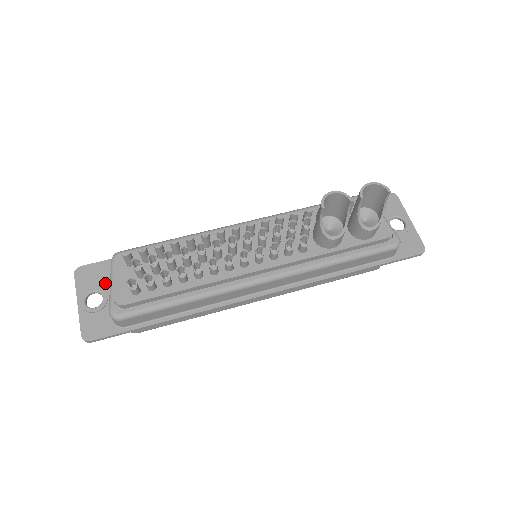
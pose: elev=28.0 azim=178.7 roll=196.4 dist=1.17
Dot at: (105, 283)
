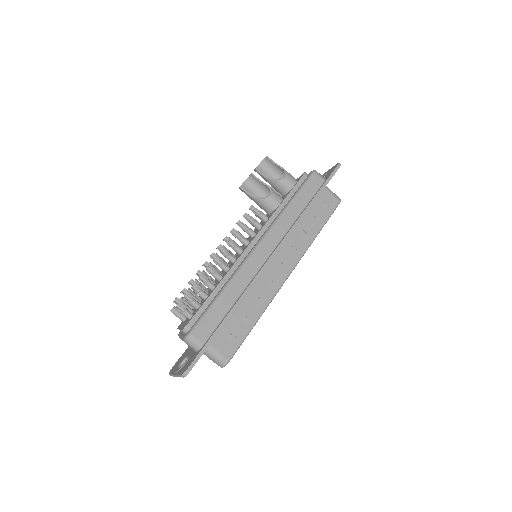
Dot at: (186, 355)
